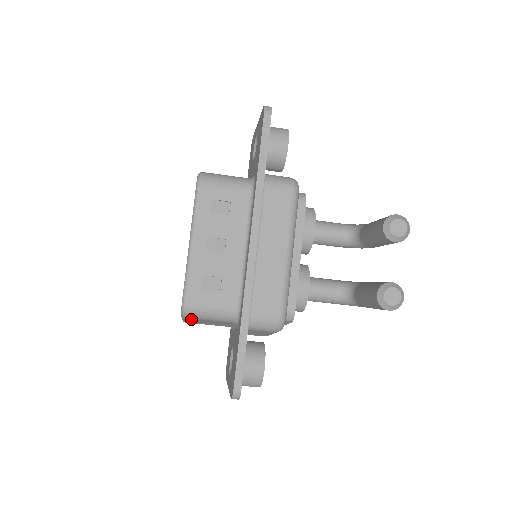
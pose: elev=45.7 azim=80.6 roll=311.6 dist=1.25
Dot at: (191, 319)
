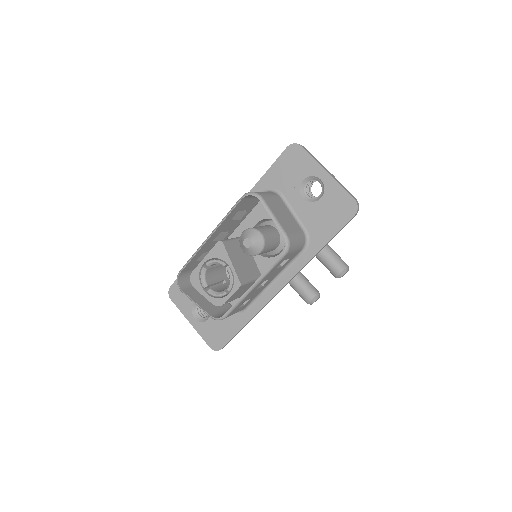
Dot at: (209, 311)
